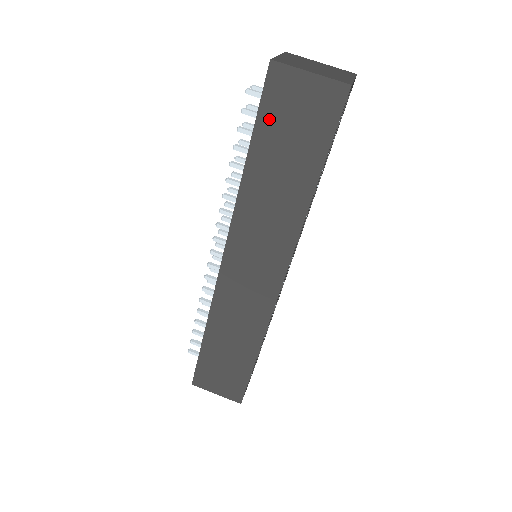
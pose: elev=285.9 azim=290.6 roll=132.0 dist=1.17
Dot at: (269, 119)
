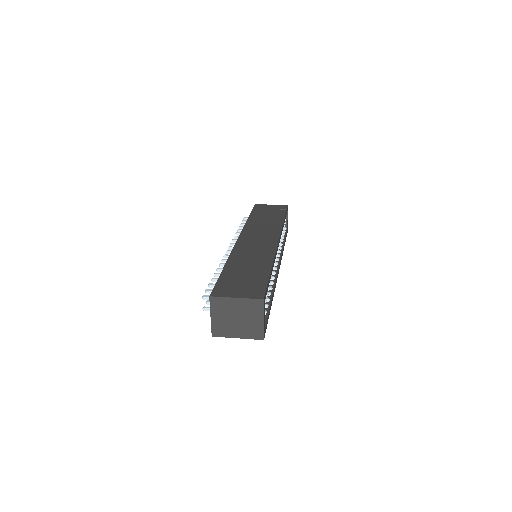
Dot at: (257, 211)
